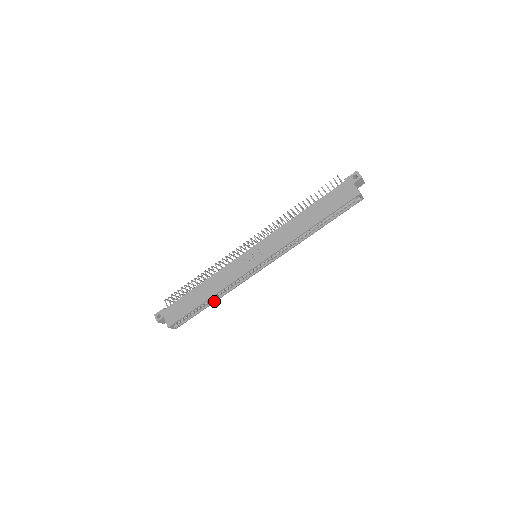
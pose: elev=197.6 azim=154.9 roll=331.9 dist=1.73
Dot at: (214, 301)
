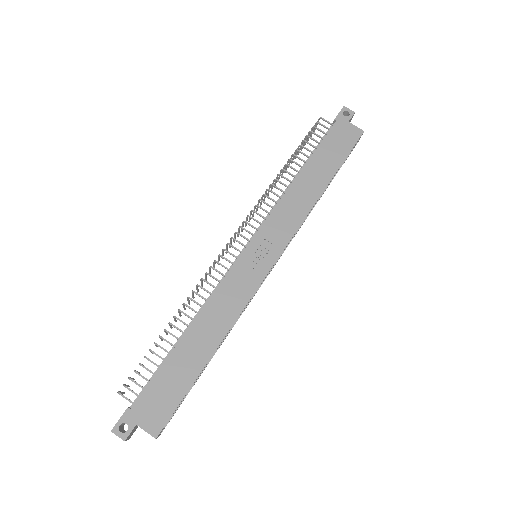
Dot at: (214, 353)
